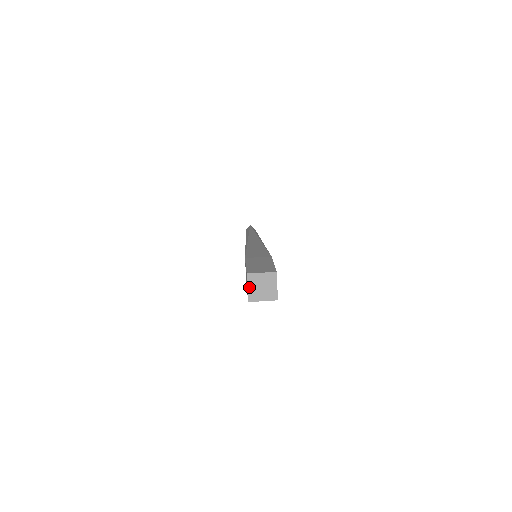
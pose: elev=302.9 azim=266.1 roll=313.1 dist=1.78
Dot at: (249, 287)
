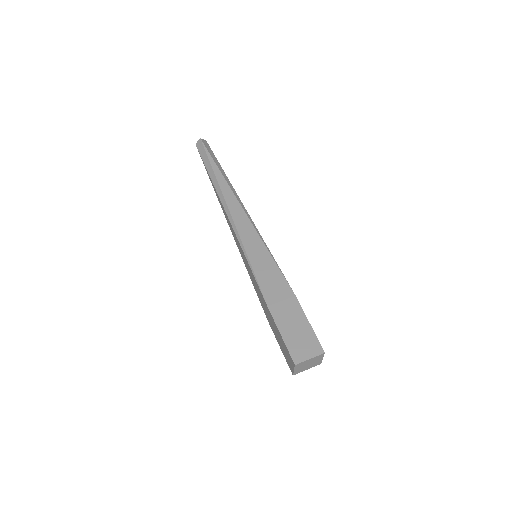
Dot at: (295, 369)
